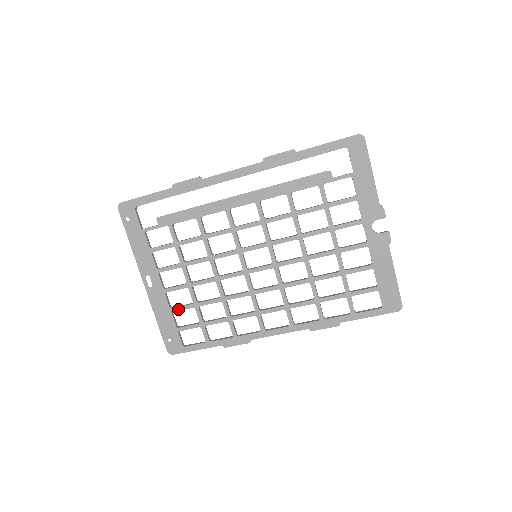
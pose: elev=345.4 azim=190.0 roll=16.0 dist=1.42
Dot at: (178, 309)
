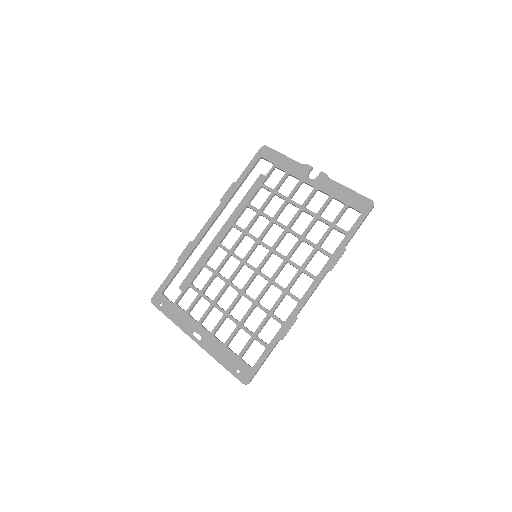
Dot at: (229, 339)
